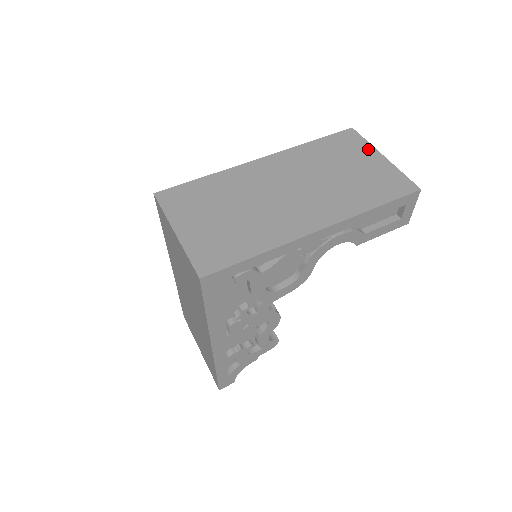
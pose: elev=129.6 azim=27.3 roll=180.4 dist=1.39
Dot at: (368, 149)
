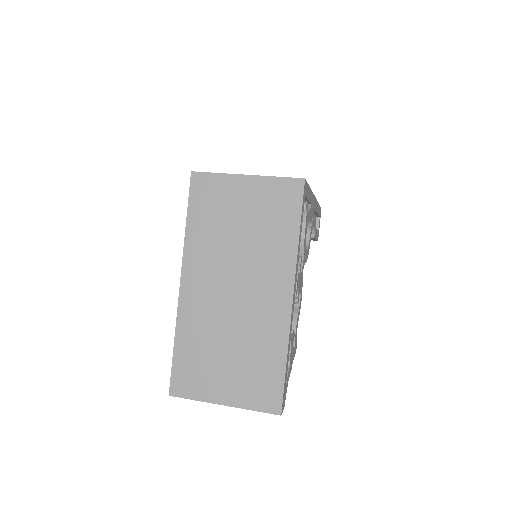
Dot at: occluded
